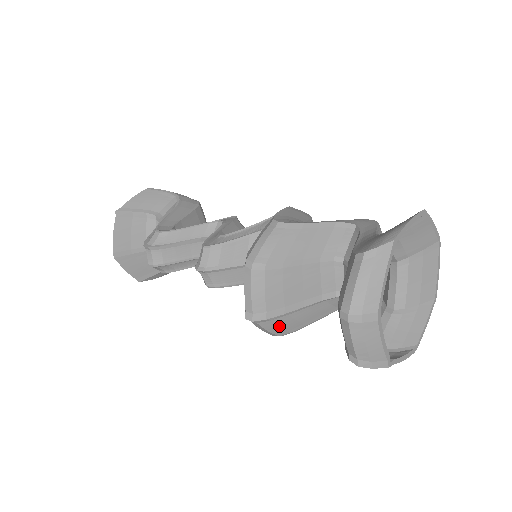
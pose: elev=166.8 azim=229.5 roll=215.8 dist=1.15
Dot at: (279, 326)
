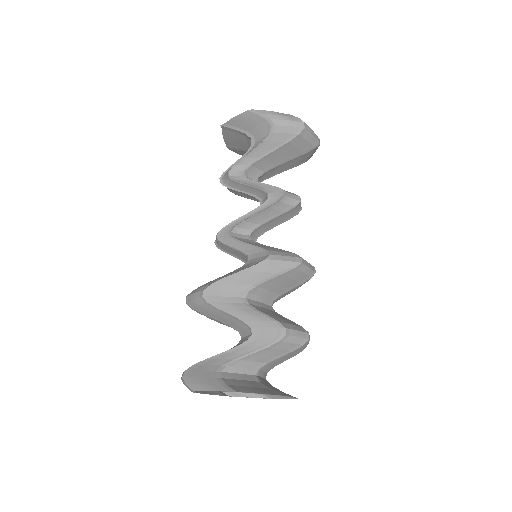
Dot at: occluded
